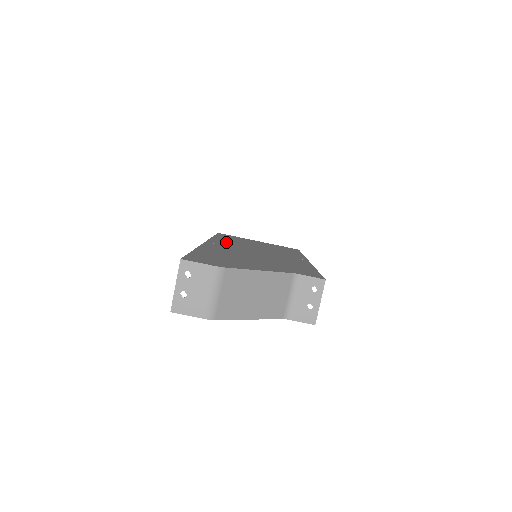
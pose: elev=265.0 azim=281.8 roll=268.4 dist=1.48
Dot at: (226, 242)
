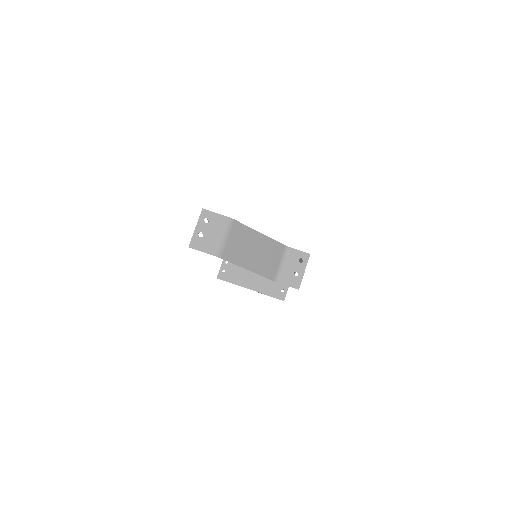
Dot at: occluded
